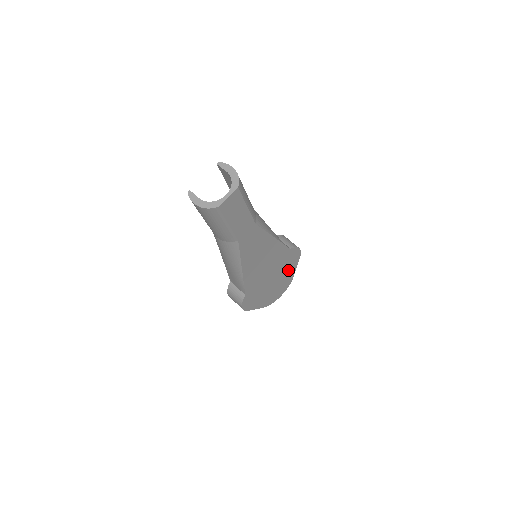
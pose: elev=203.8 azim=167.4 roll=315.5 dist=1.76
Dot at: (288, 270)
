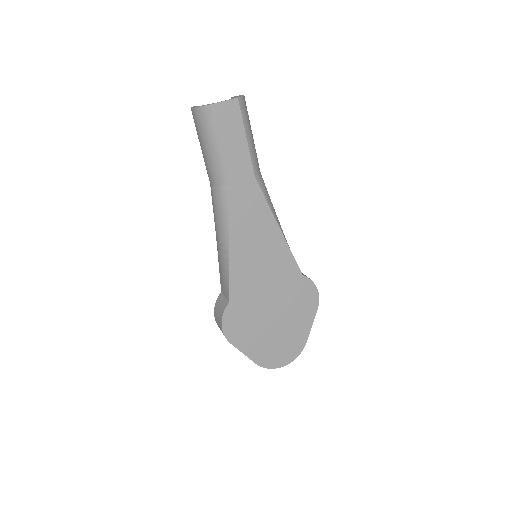
Dot at: (298, 318)
